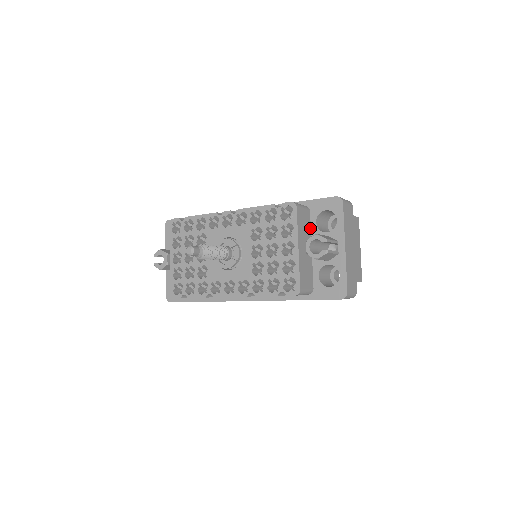
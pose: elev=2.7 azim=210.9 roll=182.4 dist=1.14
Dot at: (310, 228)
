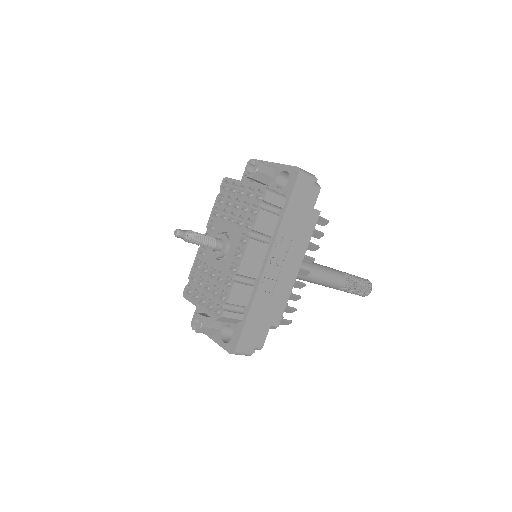
Dot at: occluded
